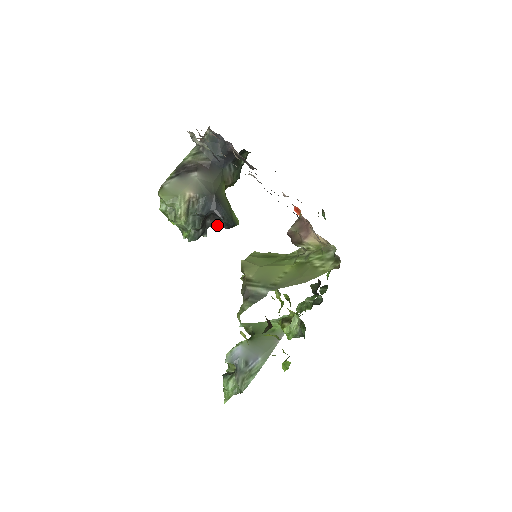
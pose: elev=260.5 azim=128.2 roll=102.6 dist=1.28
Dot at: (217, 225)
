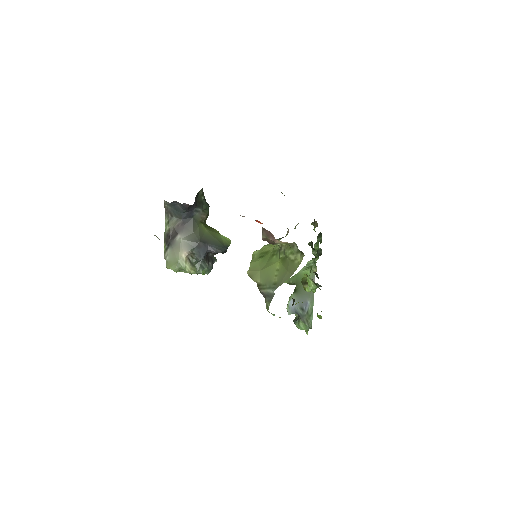
Dot at: (217, 253)
